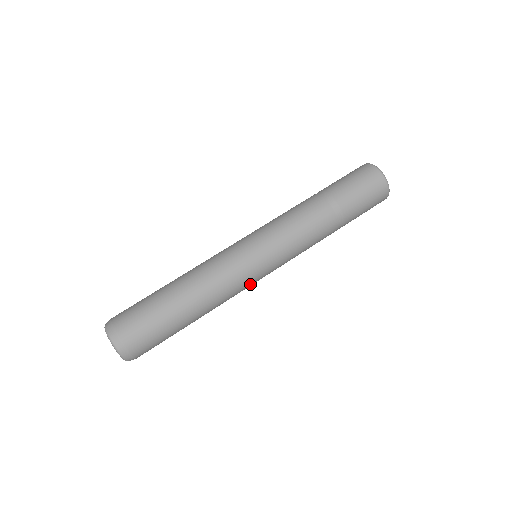
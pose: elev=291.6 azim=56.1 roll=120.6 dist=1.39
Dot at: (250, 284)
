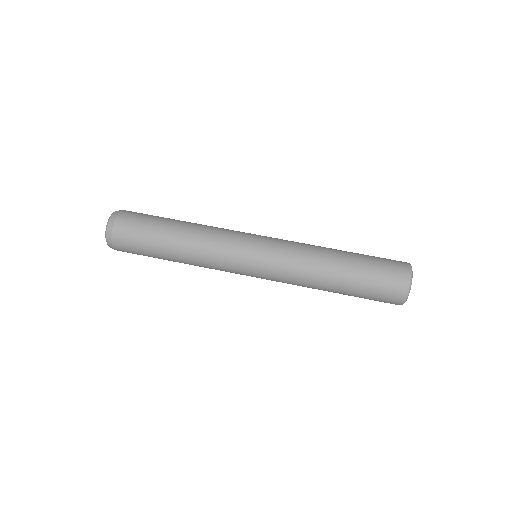
Dot at: occluded
